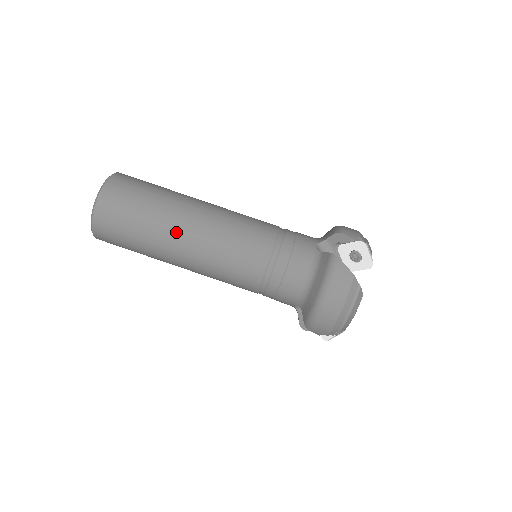
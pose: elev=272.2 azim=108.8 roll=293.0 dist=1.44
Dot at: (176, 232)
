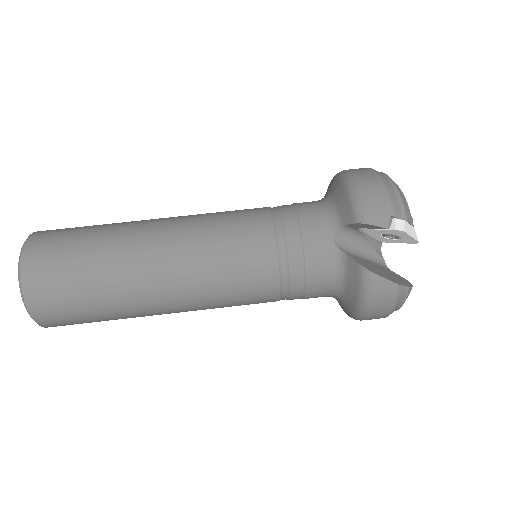
Dot at: (150, 306)
